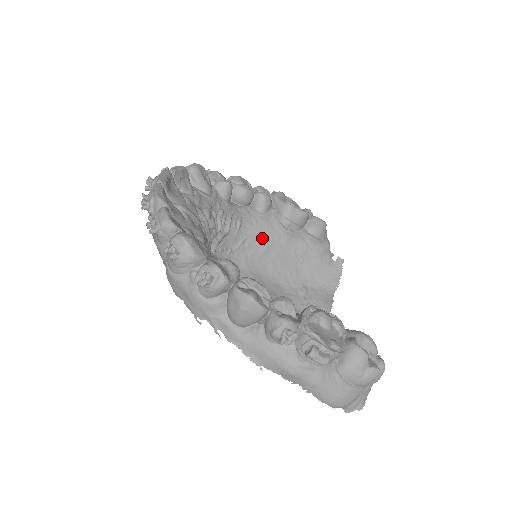
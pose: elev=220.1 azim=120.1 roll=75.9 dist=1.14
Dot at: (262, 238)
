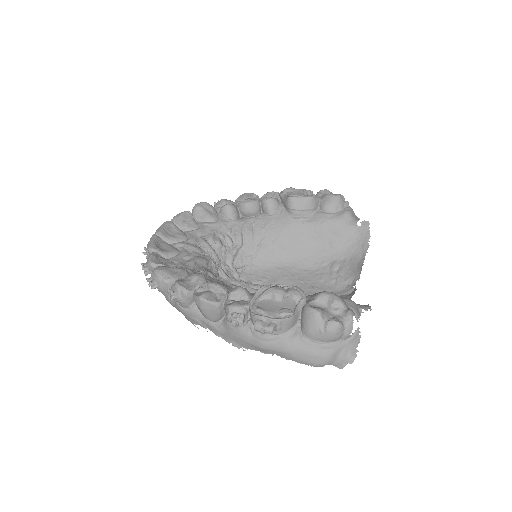
Dot at: (277, 236)
